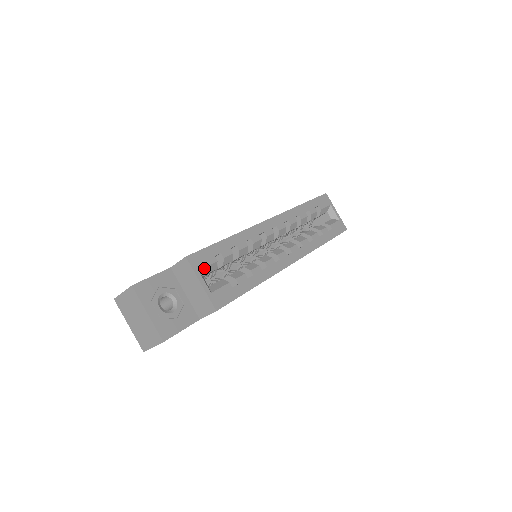
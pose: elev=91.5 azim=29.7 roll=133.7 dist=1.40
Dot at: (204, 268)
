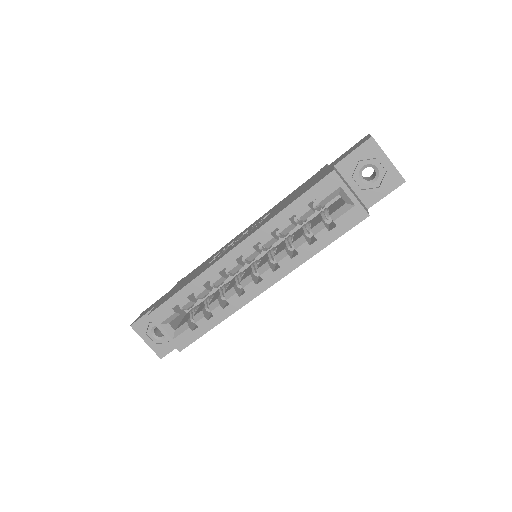
Dot at: (164, 321)
